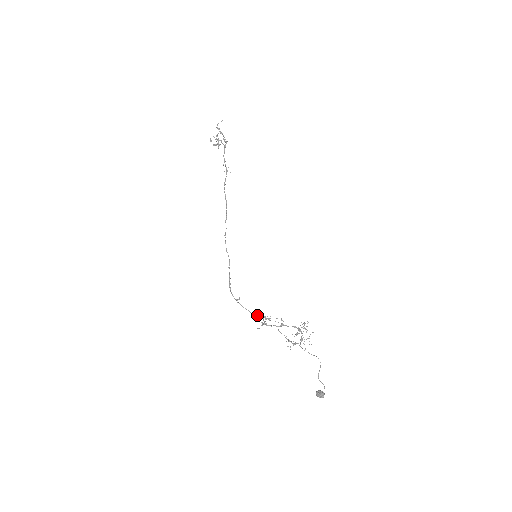
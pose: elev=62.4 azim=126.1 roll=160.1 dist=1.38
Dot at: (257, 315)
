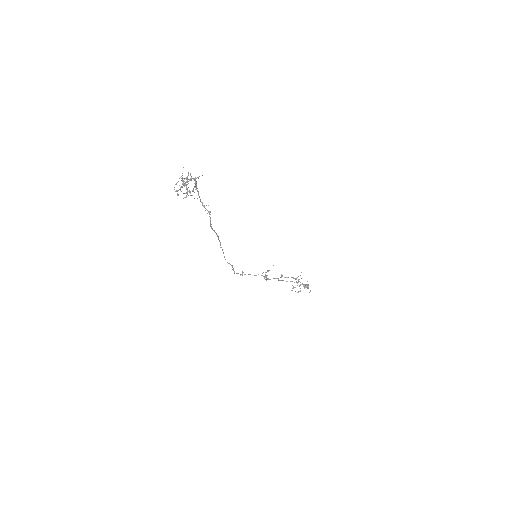
Dot at: occluded
